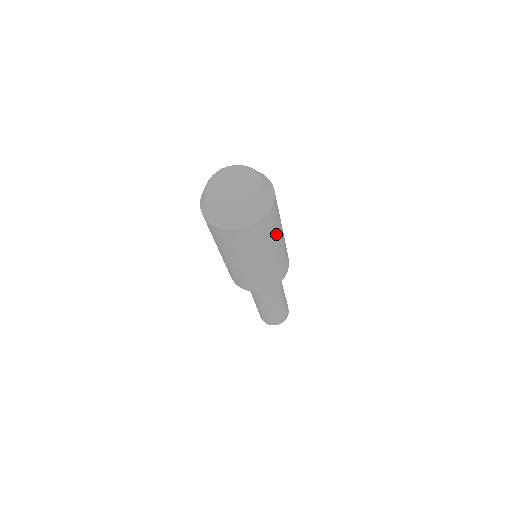
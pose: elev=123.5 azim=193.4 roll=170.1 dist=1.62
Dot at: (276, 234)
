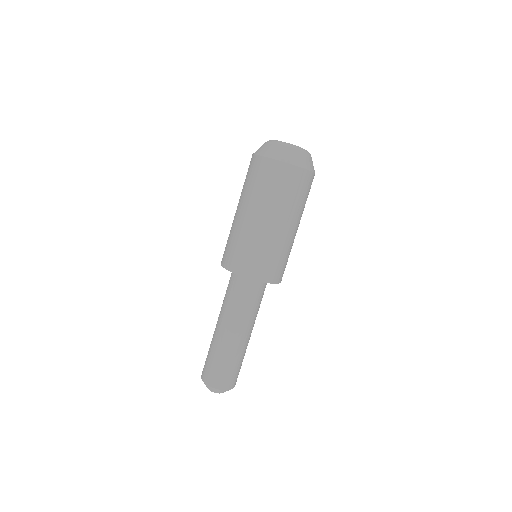
Dot at: (301, 210)
